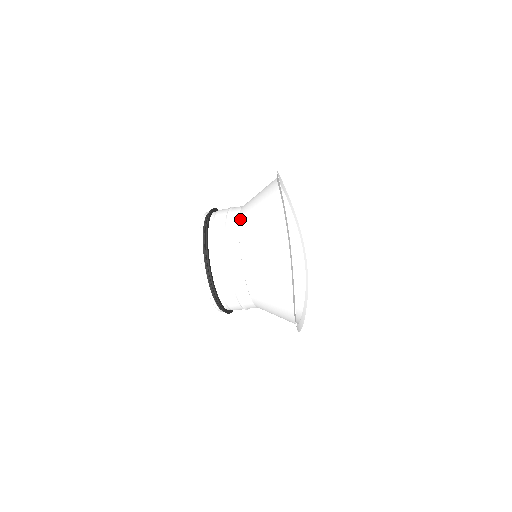
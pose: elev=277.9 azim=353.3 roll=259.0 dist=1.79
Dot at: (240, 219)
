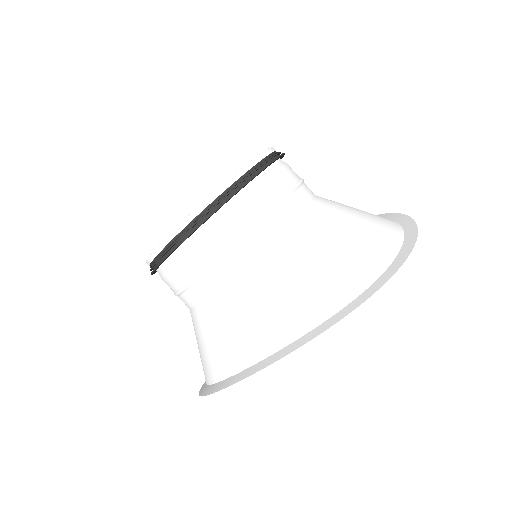
Dot at: occluded
